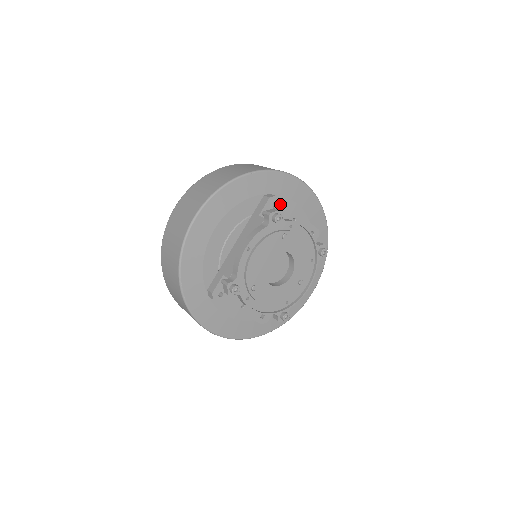
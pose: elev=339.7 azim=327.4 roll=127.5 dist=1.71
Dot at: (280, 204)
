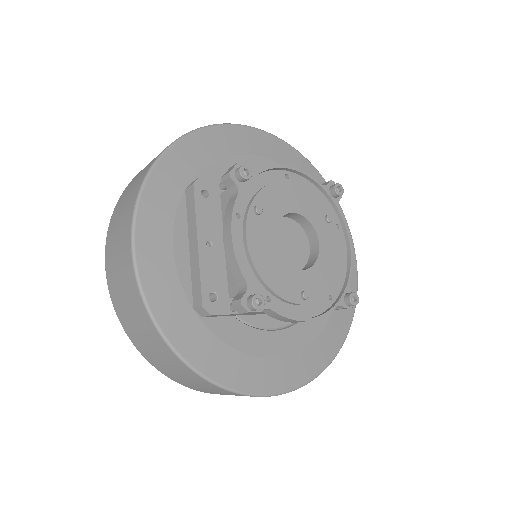
Dot at: occluded
